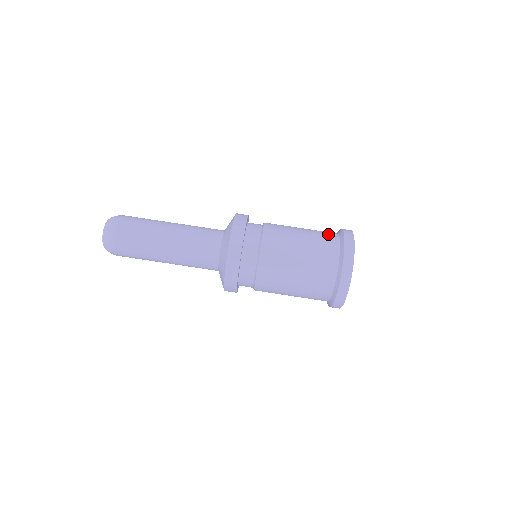
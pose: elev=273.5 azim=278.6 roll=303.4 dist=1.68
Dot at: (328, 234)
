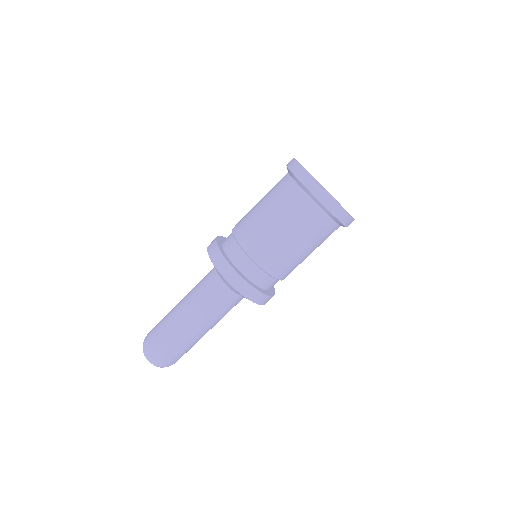
Dot at: (304, 209)
